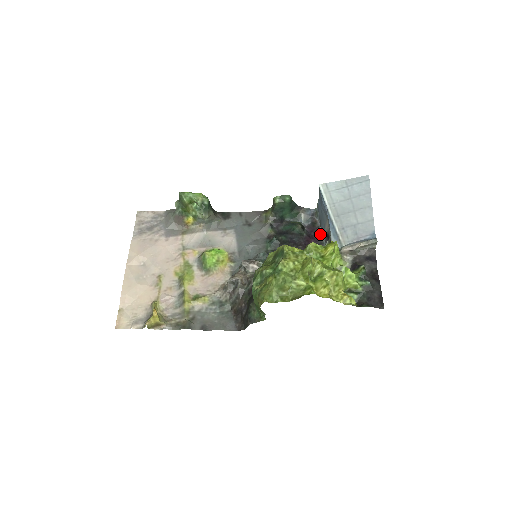
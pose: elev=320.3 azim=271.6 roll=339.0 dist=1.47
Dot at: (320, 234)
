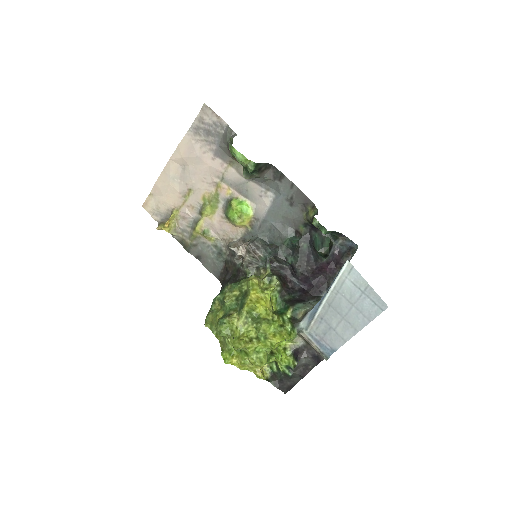
Dot at: (339, 270)
